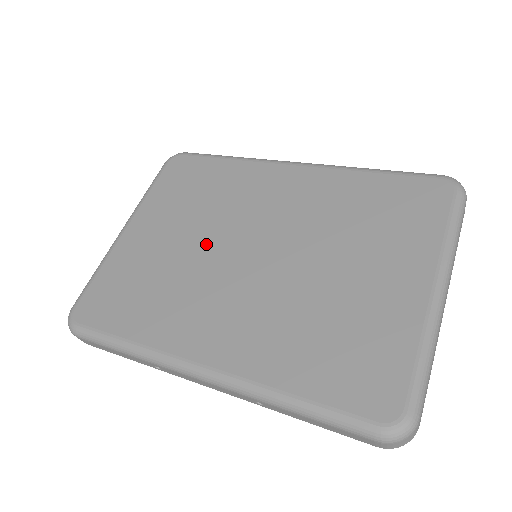
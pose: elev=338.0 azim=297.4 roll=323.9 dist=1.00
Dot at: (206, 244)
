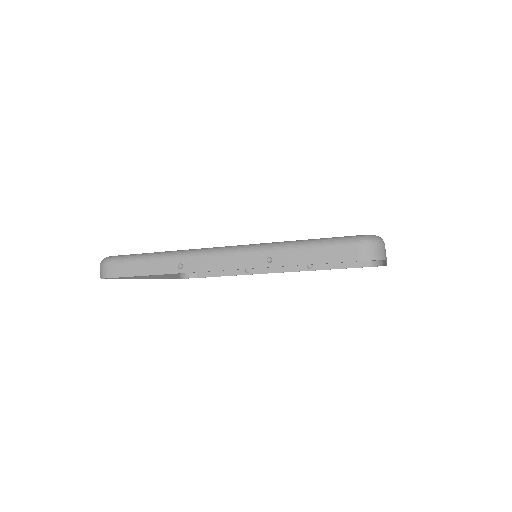
Dot at: occluded
